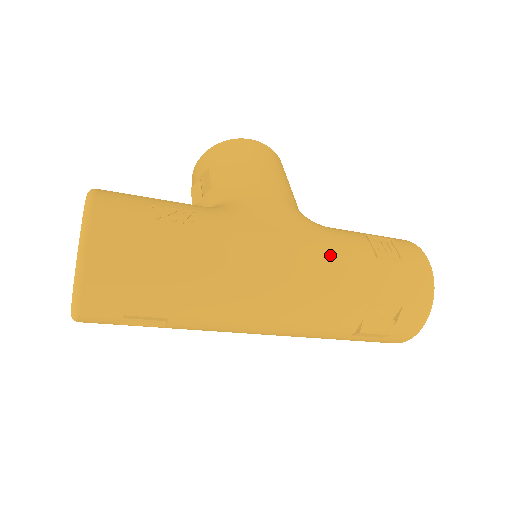
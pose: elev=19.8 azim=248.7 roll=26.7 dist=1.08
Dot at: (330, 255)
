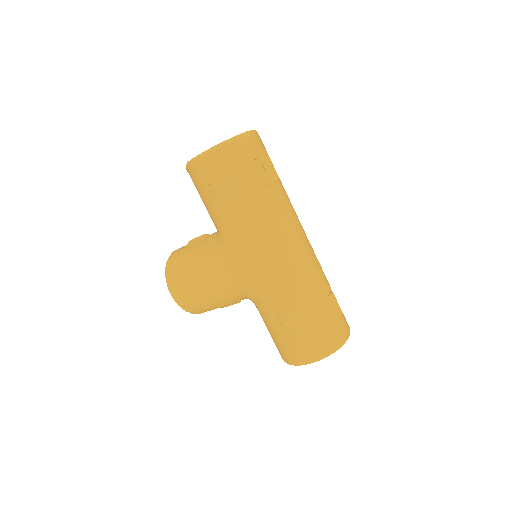
Dot at: occluded
